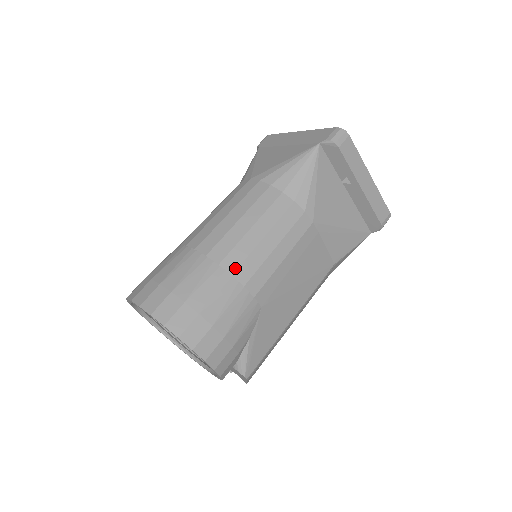
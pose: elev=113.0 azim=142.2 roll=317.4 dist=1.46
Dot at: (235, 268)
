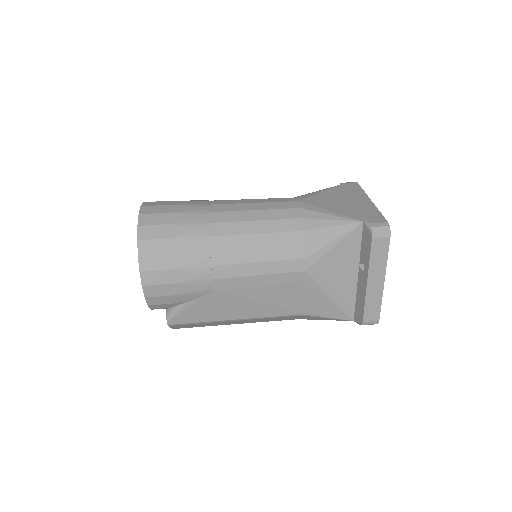
Dot at: (217, 249)
